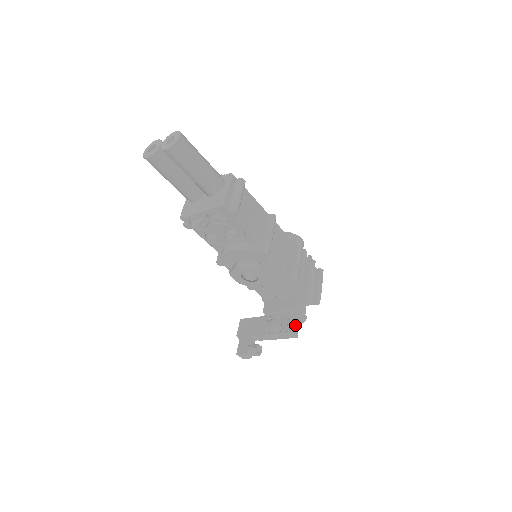
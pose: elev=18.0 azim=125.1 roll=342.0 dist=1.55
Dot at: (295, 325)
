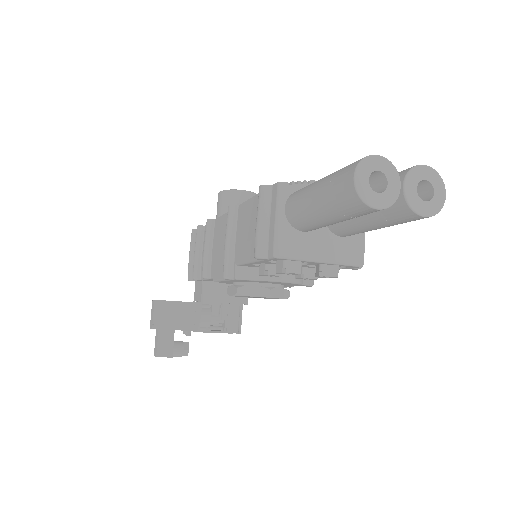
Dot at: (239, 320)
